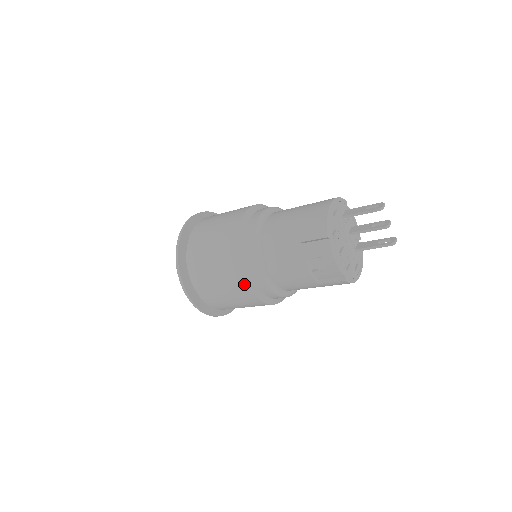
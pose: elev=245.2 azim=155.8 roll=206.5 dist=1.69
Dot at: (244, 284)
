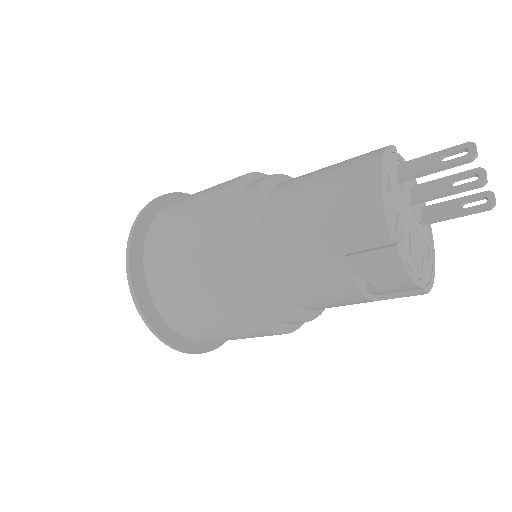
Dot at: (255, 325)
